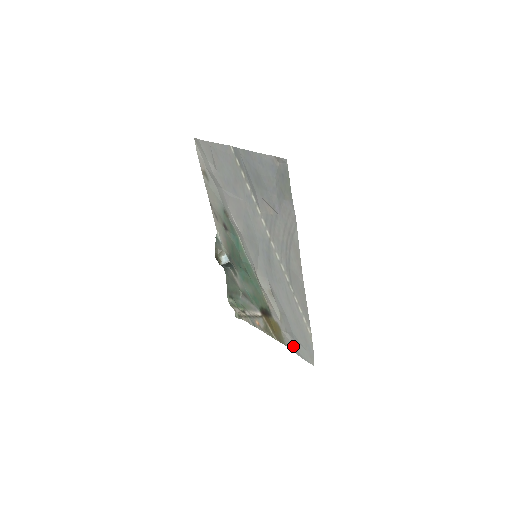
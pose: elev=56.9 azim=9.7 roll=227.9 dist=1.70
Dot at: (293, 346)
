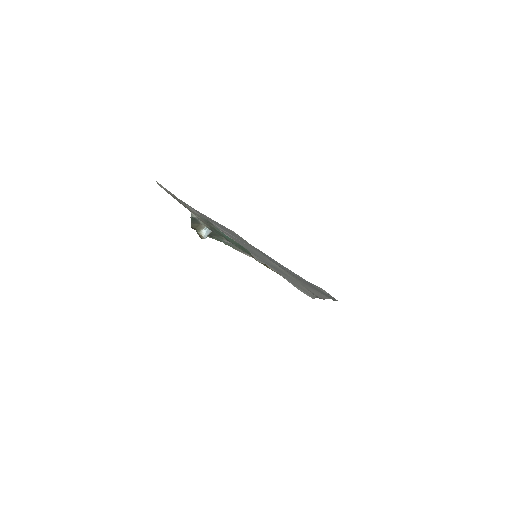
Dot at: occluded
